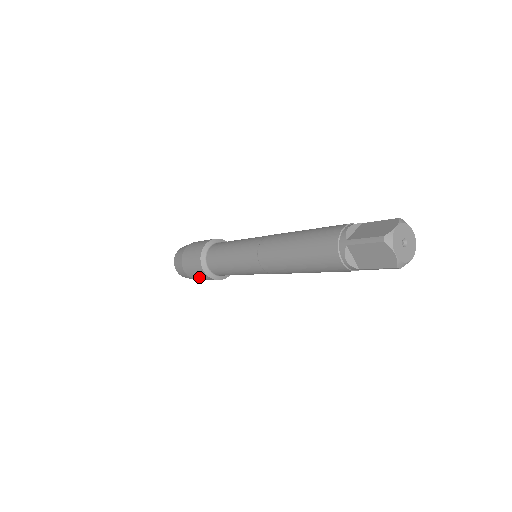
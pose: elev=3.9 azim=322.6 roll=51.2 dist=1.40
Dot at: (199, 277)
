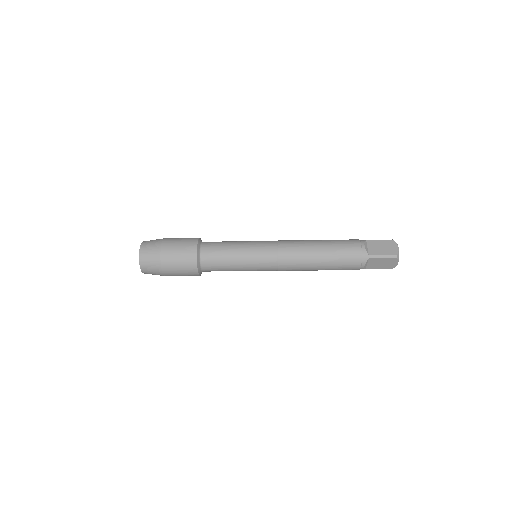
Dot at: (179, 251)
